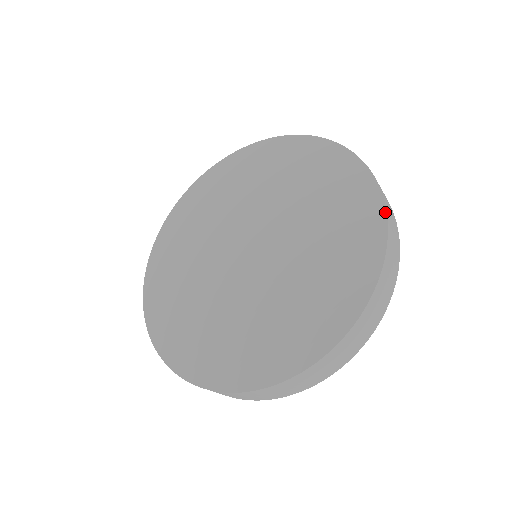
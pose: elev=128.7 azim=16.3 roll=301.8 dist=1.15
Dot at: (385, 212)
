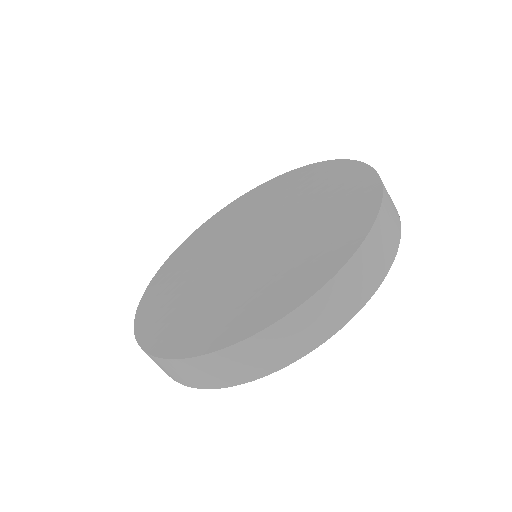
Dot at: (337, 271)
